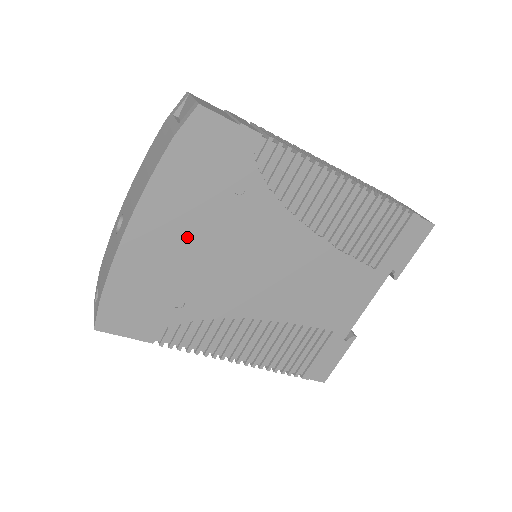
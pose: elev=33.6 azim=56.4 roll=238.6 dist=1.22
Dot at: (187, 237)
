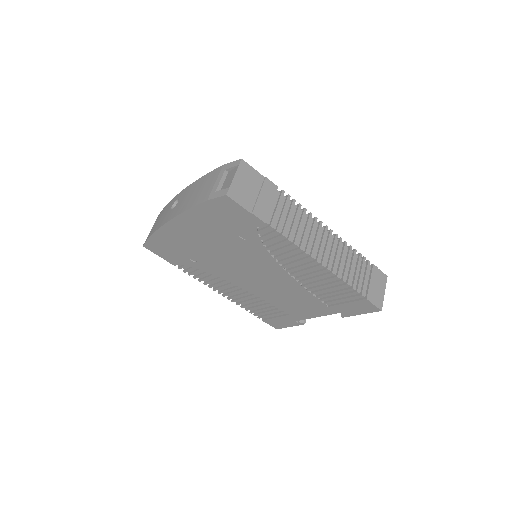
Dot at: (205, 239)
